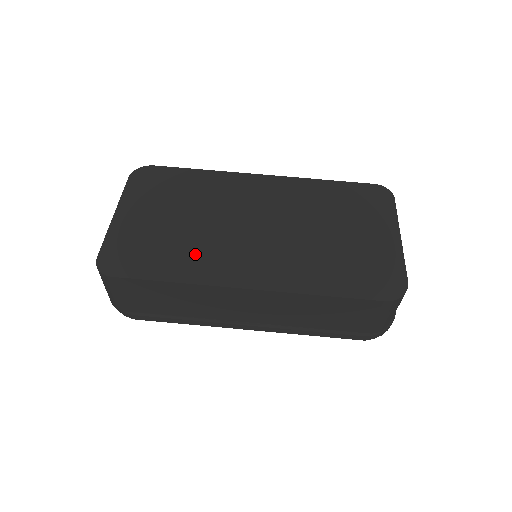
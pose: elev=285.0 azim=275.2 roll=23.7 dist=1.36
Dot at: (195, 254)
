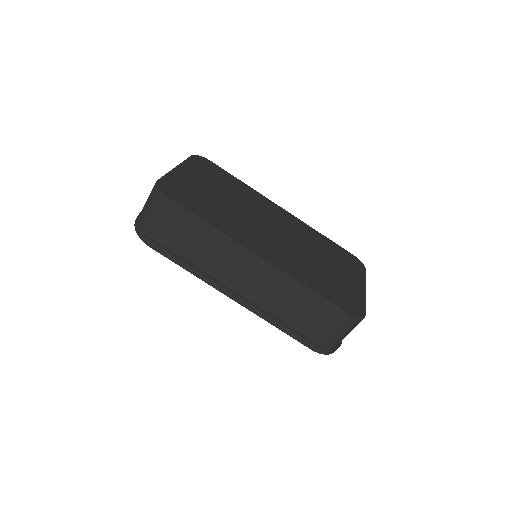
Dot at: (227, 218)
